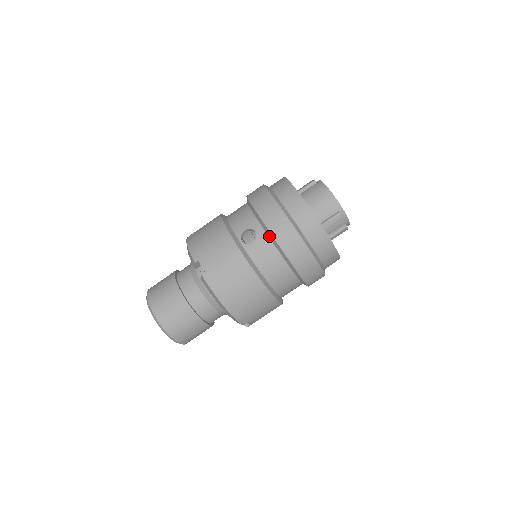
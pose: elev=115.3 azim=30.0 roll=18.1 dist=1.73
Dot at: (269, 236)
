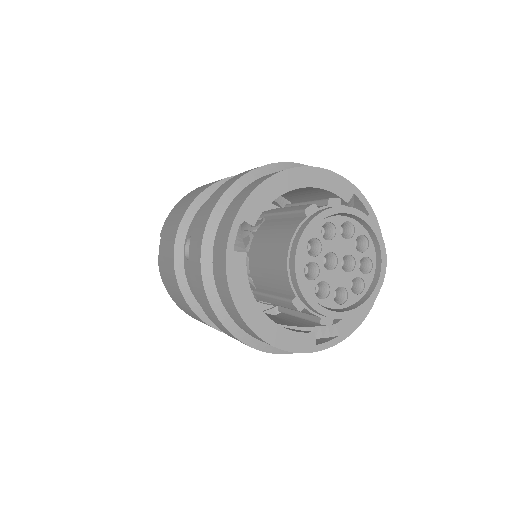
Dot at: occluded
